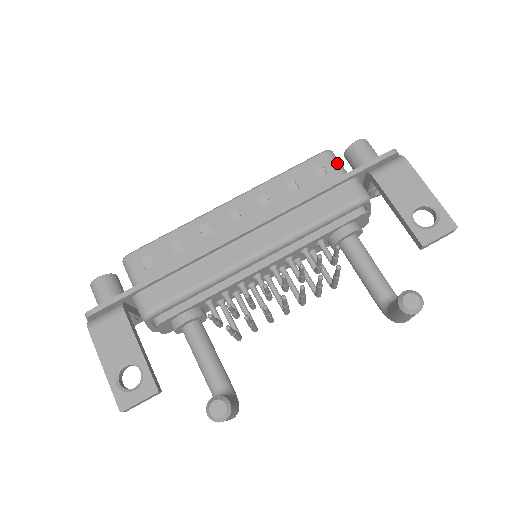
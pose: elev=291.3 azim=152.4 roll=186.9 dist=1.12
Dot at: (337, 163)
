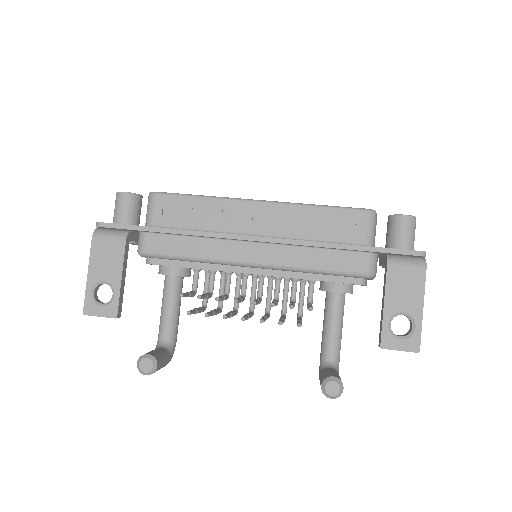
Dot at: (371, 228)
